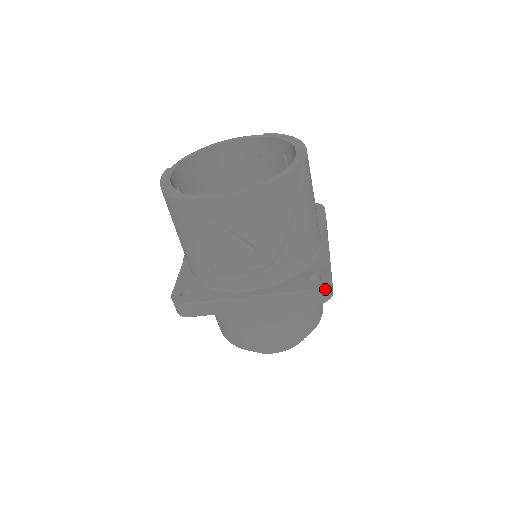
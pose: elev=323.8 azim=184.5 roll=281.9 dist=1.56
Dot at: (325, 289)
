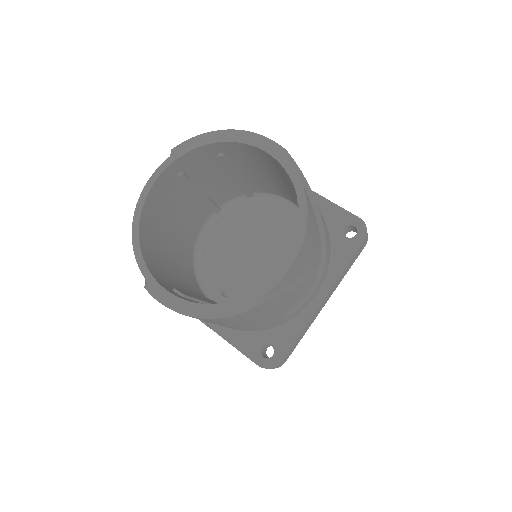
Dot at: occluded
